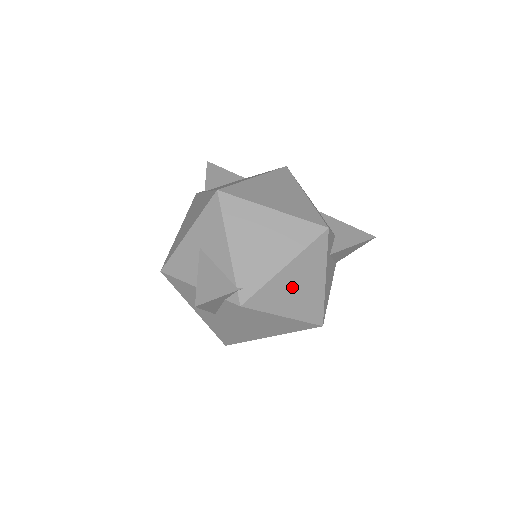
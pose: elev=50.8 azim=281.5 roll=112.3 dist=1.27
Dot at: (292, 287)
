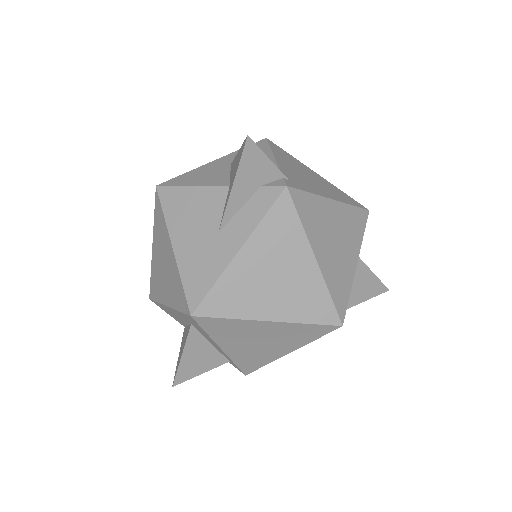
Dot at: (331, 231)
